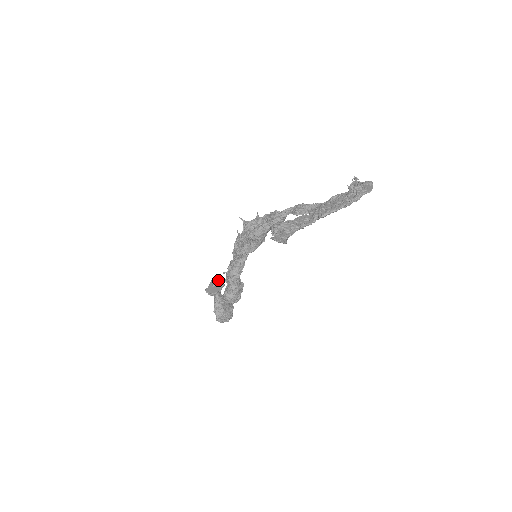
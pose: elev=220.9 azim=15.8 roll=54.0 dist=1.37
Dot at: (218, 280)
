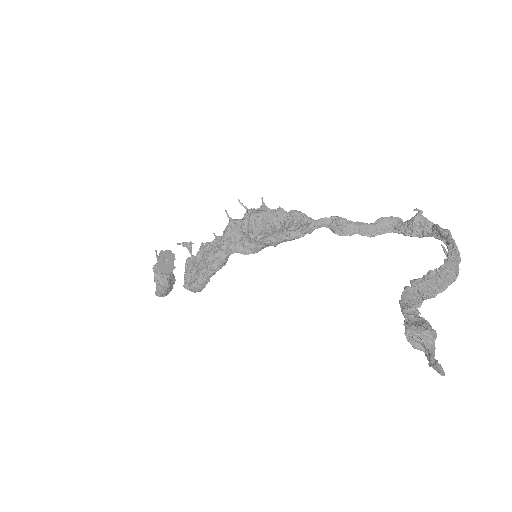
Dot at: (168, 251)
